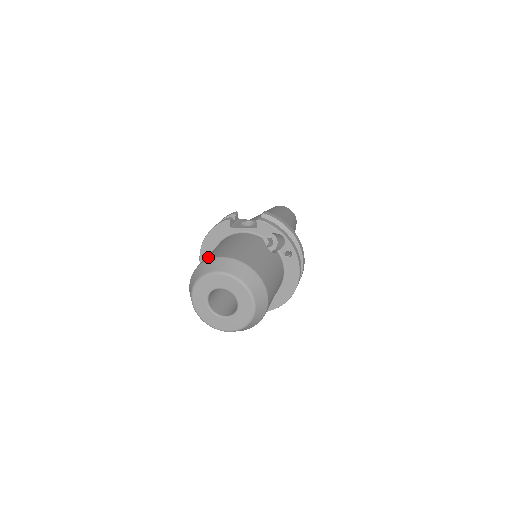
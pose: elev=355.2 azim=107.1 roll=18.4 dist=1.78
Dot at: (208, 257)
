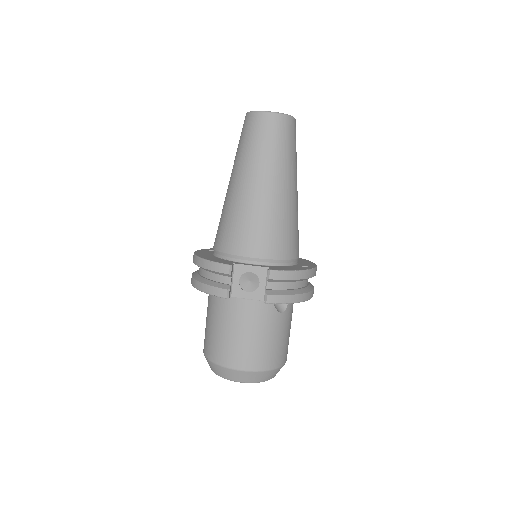
Dot at: (221, 358)
